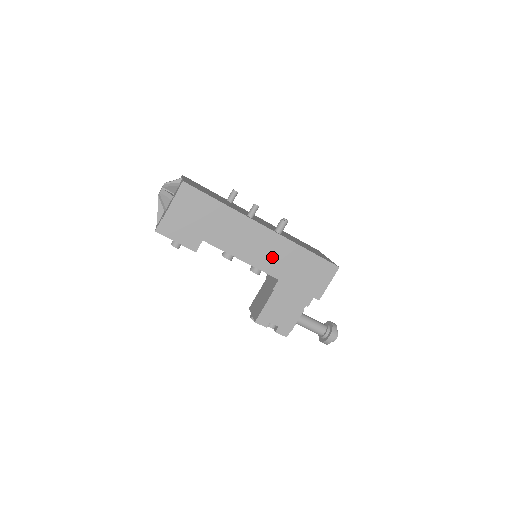
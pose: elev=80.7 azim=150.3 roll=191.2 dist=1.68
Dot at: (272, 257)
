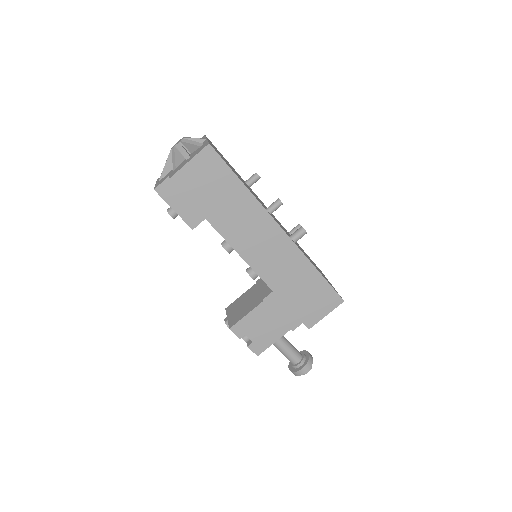
Dot at: (277, 265)
